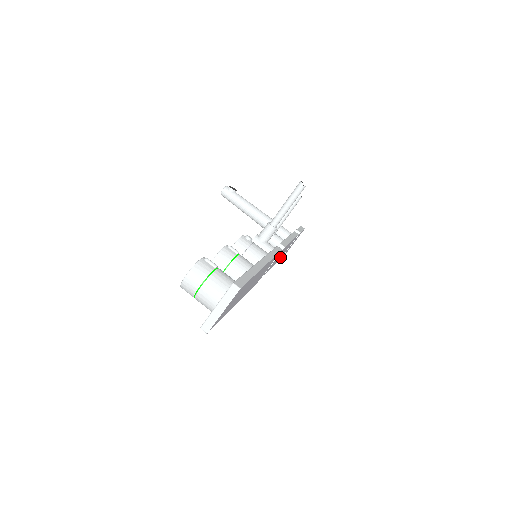
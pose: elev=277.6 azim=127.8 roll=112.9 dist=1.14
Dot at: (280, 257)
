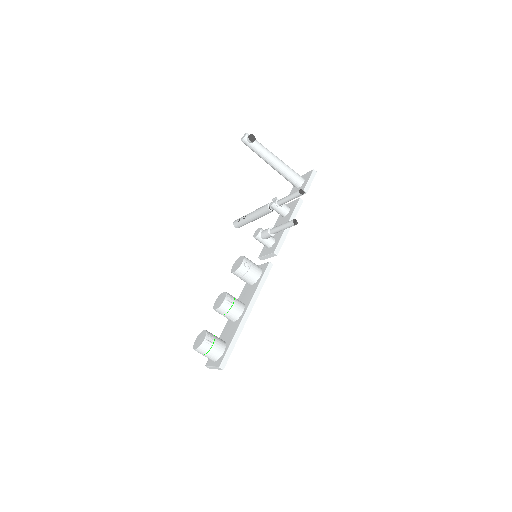
Dot at: occluded
